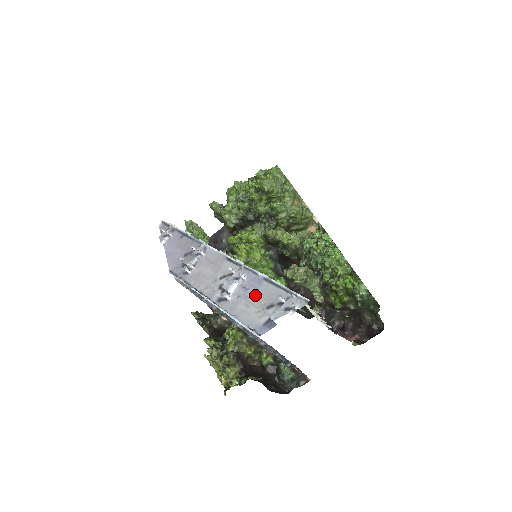
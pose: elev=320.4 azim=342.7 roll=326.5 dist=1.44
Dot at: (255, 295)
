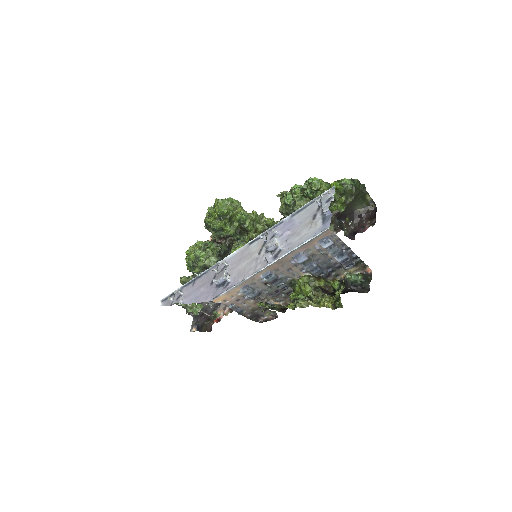
Dot at: (296, 227)
